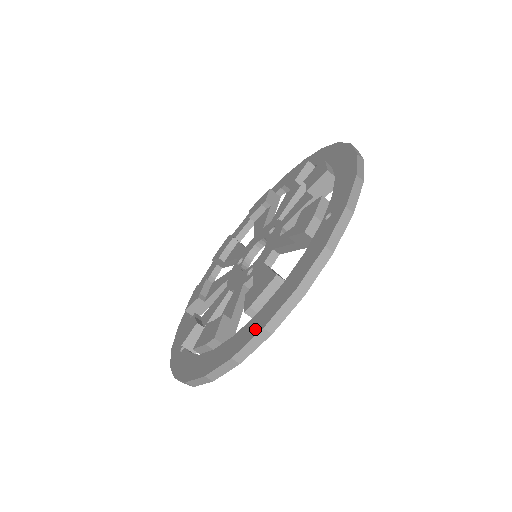
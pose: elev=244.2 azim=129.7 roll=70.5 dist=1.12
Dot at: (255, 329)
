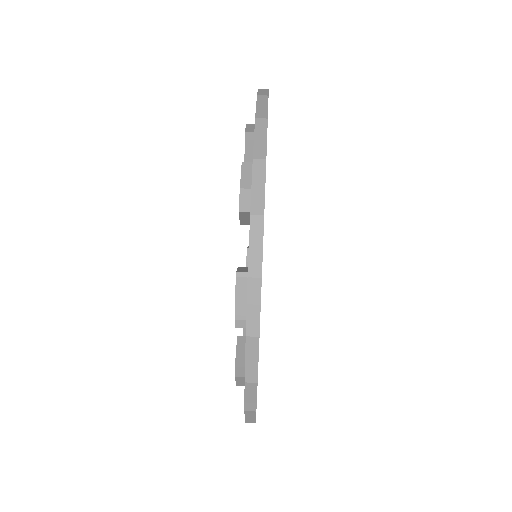
Dot at: occluded
